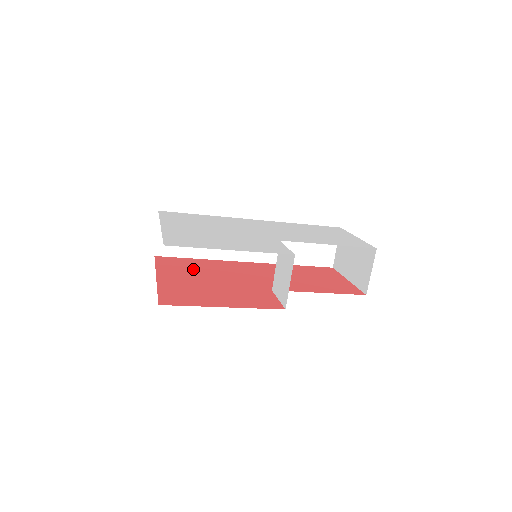
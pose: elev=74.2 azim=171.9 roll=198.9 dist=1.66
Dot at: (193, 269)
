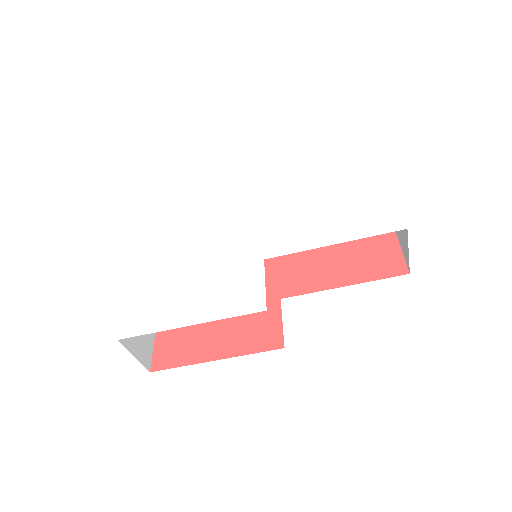
Dot at: occluded
